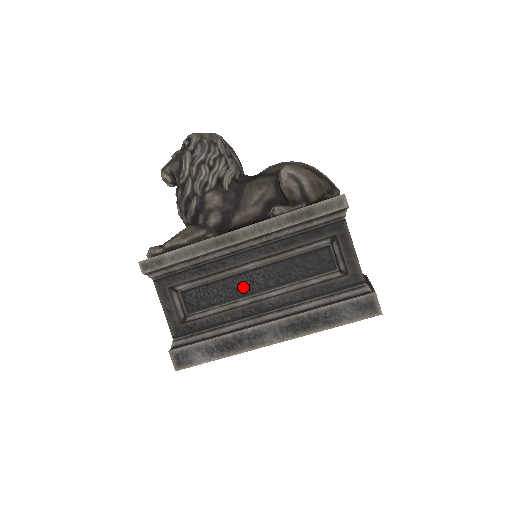
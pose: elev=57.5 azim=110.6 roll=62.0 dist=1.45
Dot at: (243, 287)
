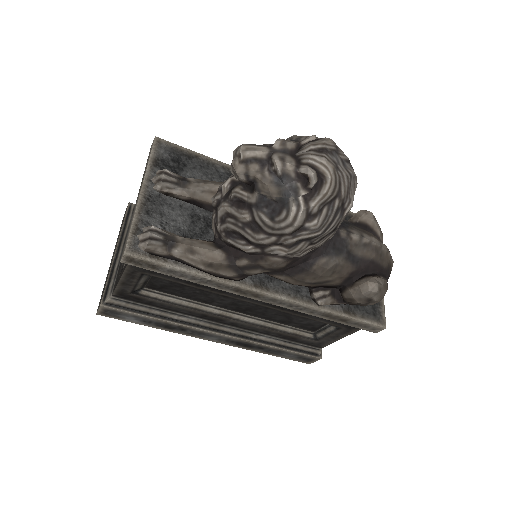
Dot at: (224, 303)
